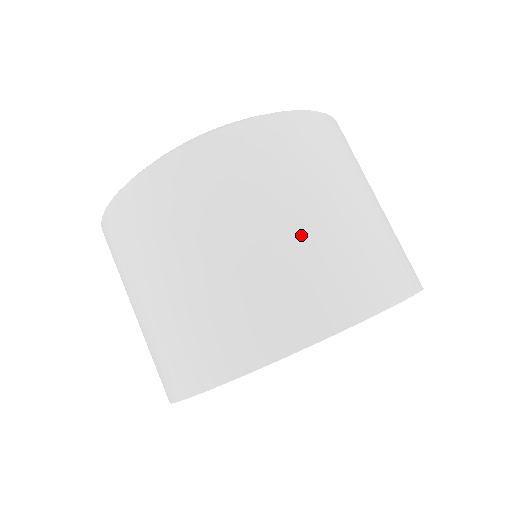
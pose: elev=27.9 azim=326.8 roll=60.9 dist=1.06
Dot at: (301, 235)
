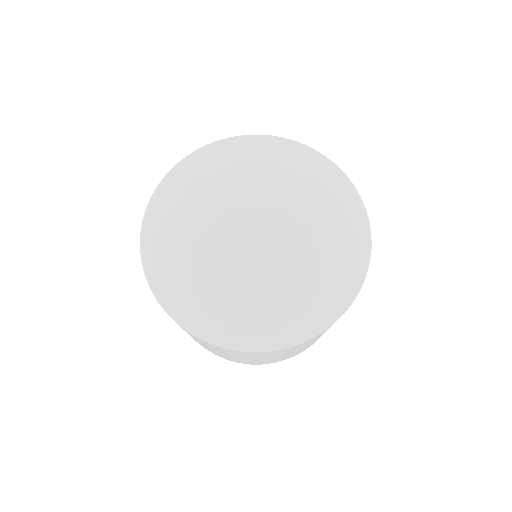
Dot at: occluded
